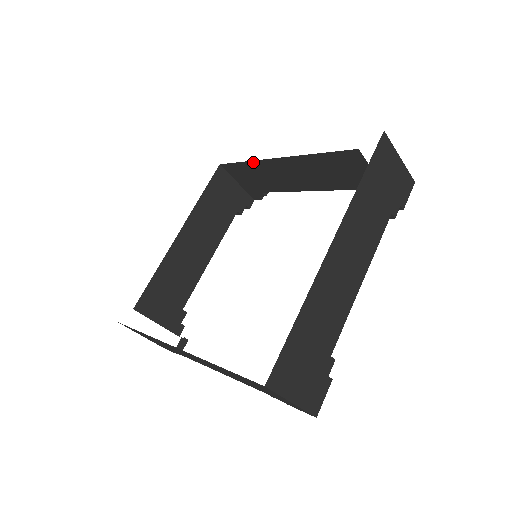
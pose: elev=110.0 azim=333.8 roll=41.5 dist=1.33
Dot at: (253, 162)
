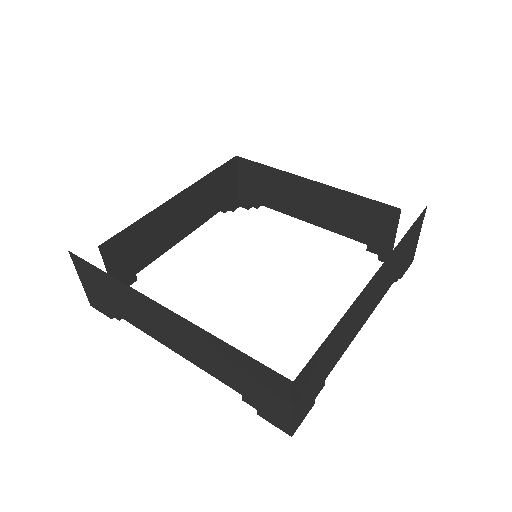
Dot at: (278, 171)
